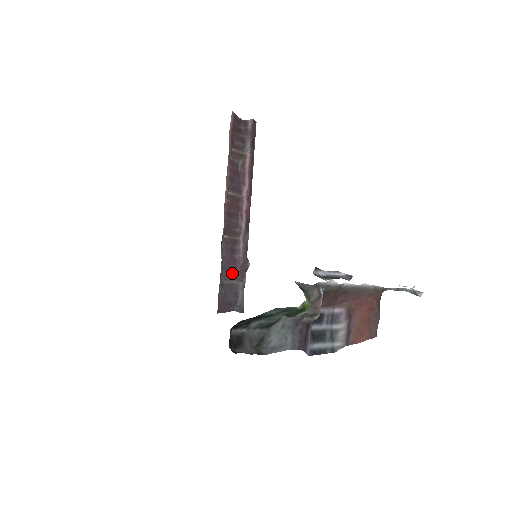
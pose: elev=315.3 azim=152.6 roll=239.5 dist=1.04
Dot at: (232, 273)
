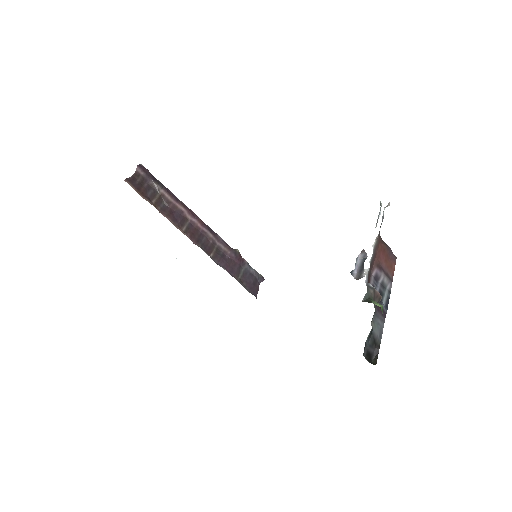
Dot at: (237, 268)
